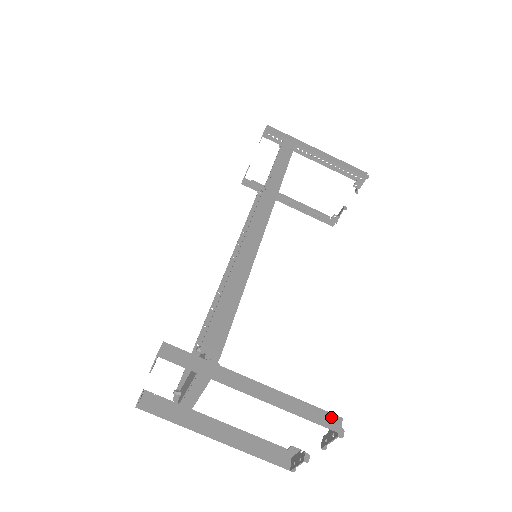
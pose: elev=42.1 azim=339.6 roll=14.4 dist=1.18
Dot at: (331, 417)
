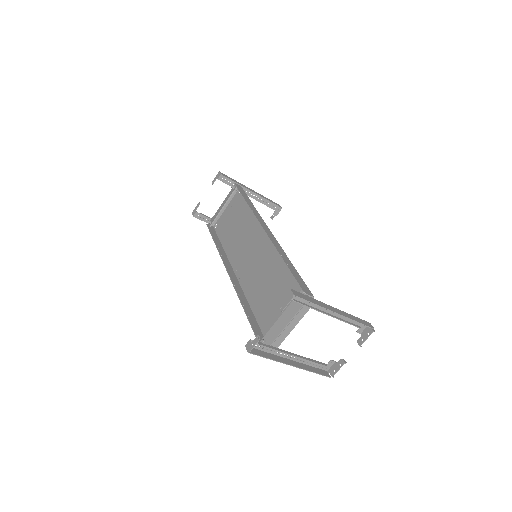
Dot at: (367, 322)
